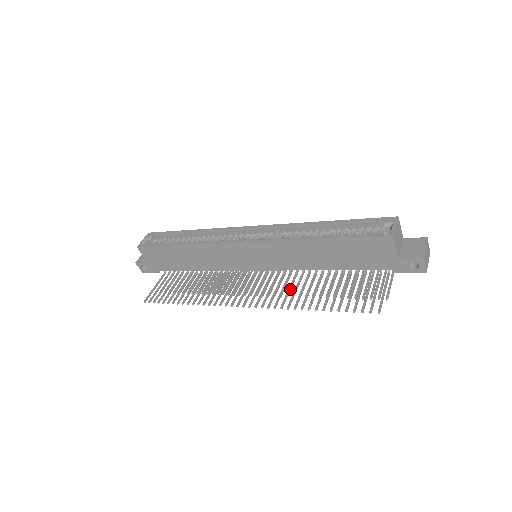
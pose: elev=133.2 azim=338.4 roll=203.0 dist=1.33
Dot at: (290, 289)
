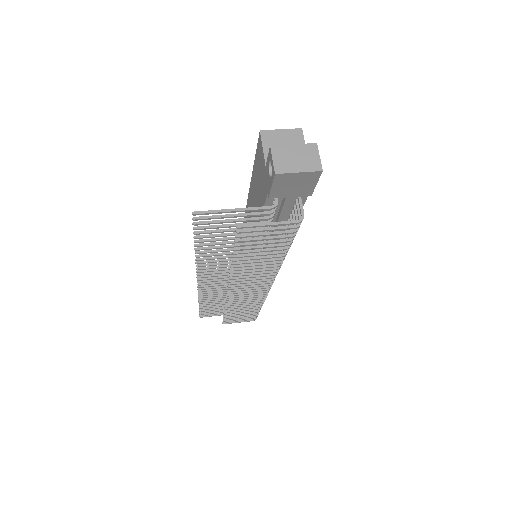
Dot at: (229, 263)
